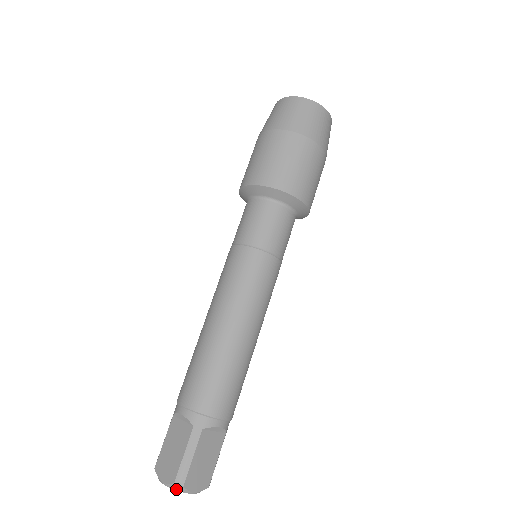
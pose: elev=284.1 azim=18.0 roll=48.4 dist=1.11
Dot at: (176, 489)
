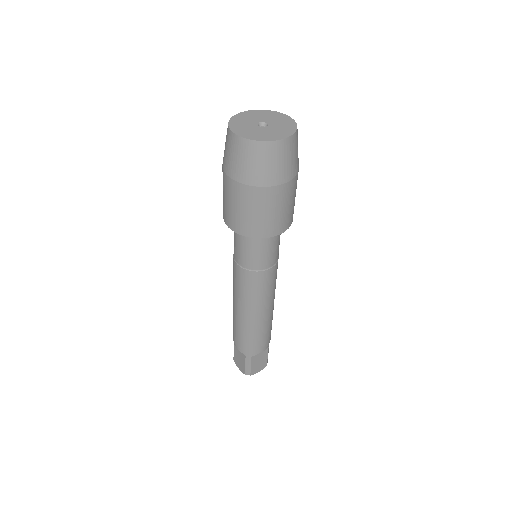
Dot at: occluded
